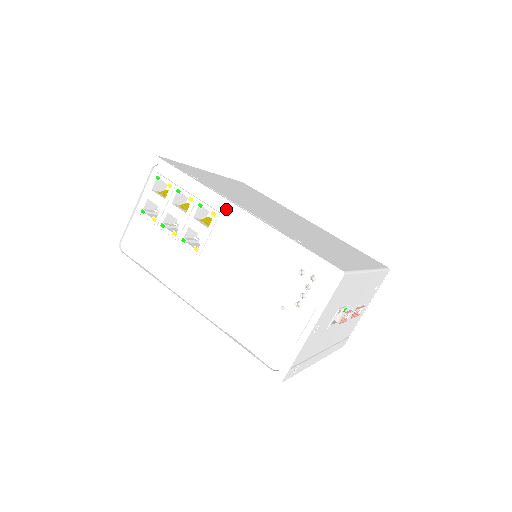
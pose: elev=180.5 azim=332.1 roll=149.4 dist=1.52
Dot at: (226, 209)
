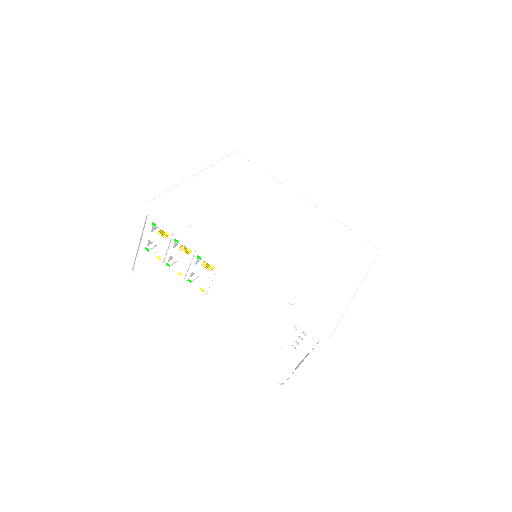
Dot at: (223, 266)
